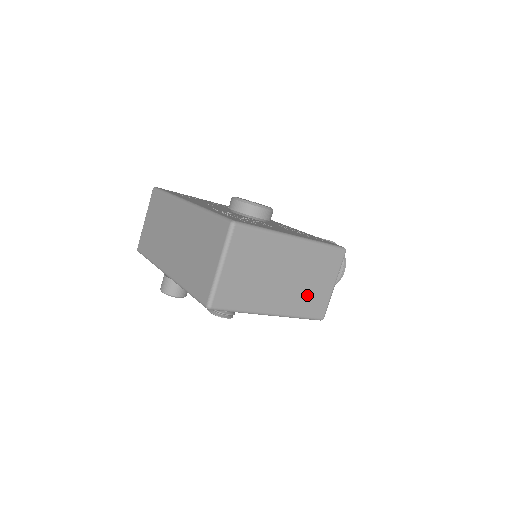
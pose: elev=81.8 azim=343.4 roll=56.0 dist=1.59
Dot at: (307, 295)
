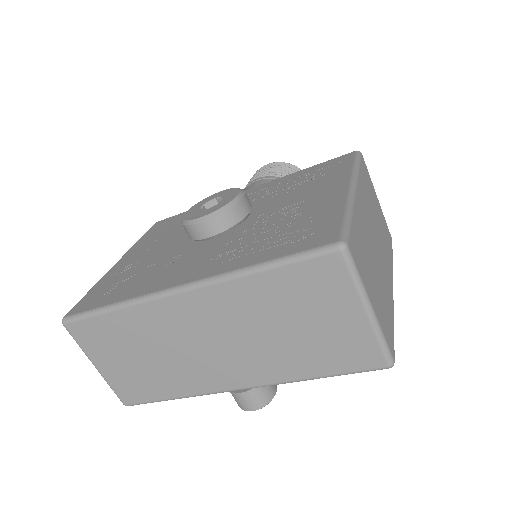
Dot at: (383, 234)
